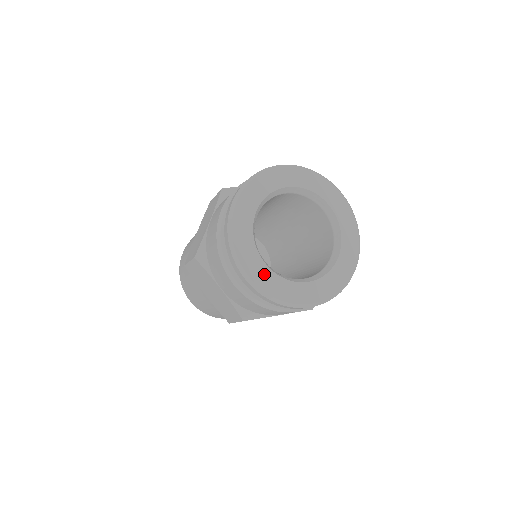
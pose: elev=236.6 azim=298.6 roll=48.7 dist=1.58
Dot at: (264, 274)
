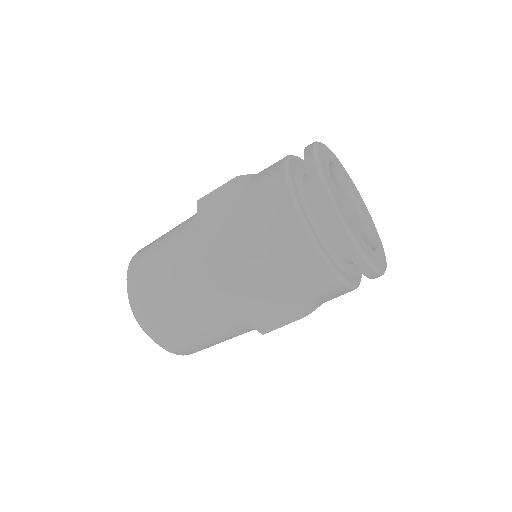
Dot at: (363, 243)
